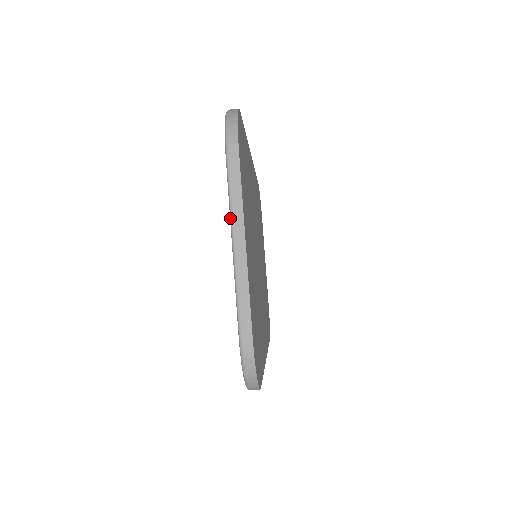
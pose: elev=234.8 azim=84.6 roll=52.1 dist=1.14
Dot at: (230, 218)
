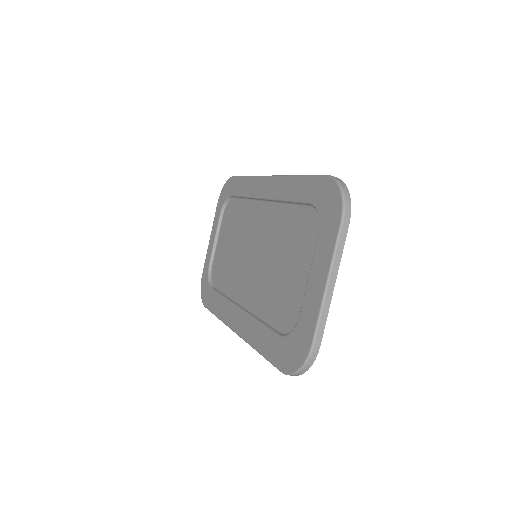
Dot at: (331, 266)
